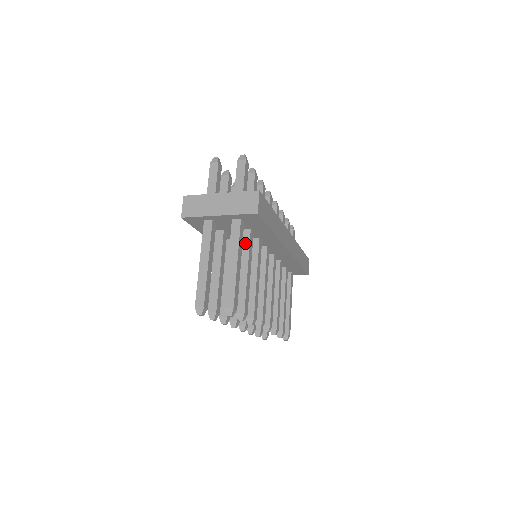
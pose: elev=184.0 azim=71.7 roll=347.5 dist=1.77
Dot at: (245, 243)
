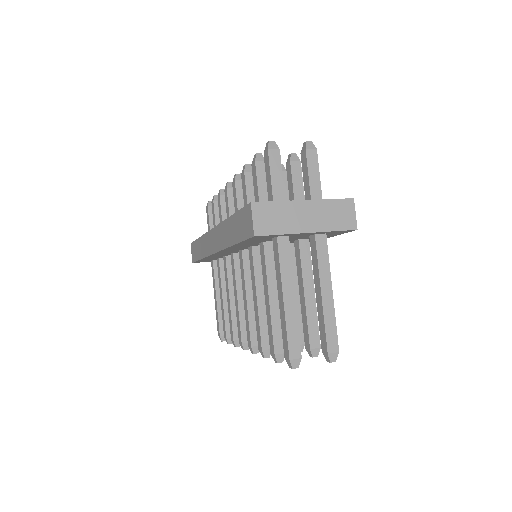
Dot at: (306, 258)
